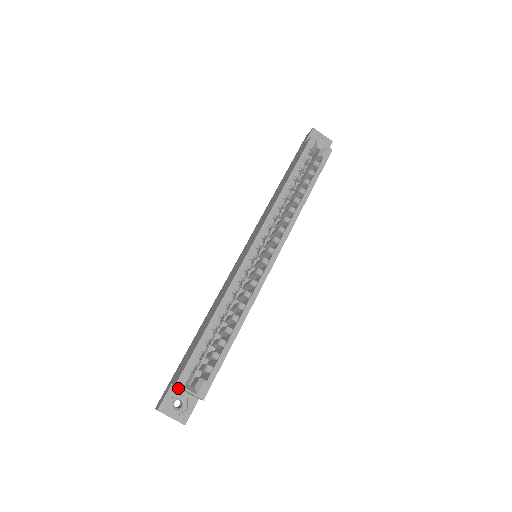
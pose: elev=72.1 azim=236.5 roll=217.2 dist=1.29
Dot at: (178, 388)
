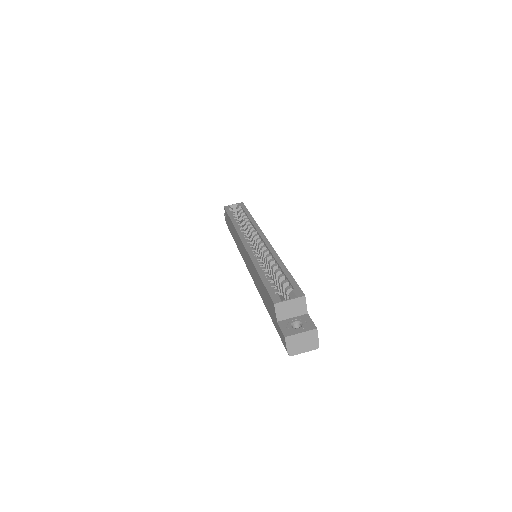
Dot at: (284, 320)
